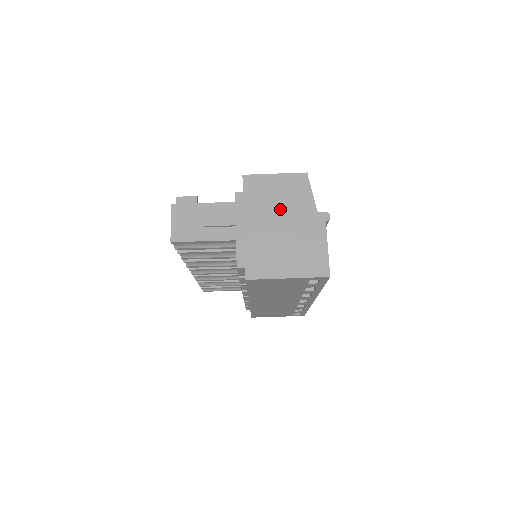
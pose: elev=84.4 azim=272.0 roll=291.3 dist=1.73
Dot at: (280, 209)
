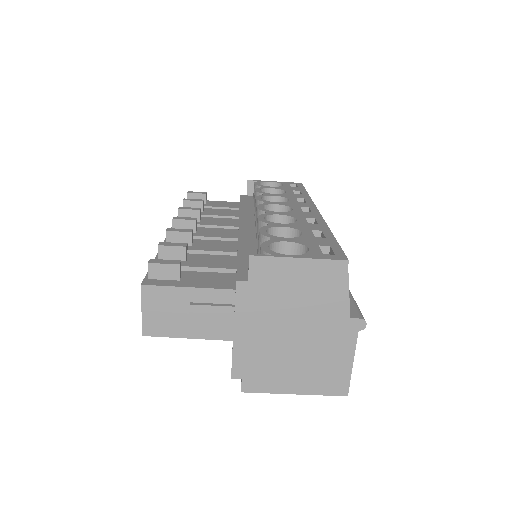
Dot at: (299, 310)
